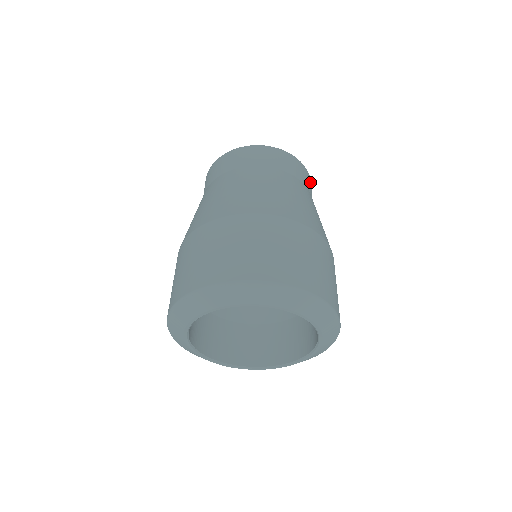
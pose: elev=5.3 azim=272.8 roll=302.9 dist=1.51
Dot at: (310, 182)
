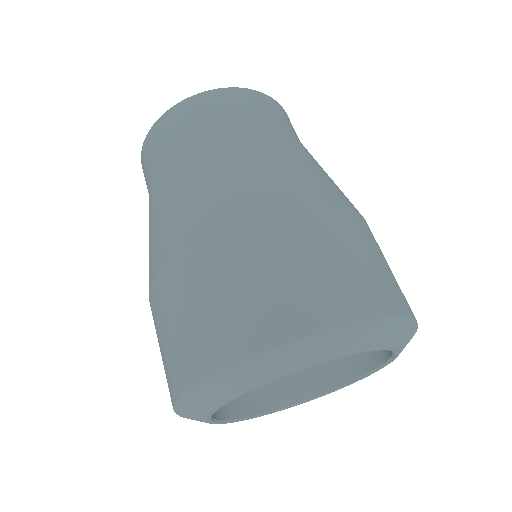
Dot at: occluded
